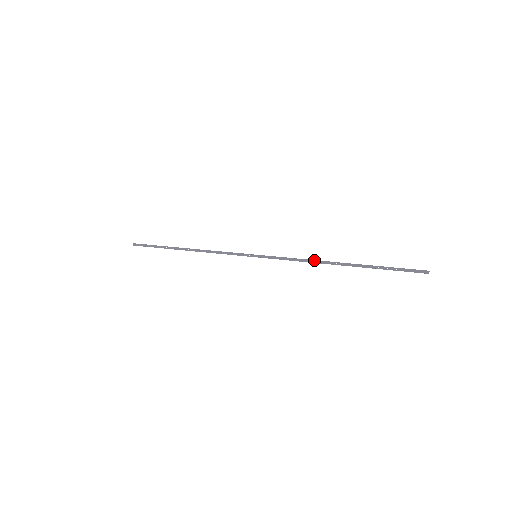
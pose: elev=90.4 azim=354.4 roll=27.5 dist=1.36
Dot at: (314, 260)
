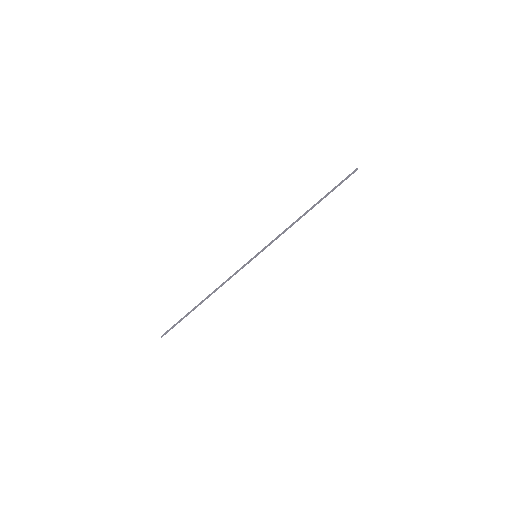
Dot at: (293, 223)
